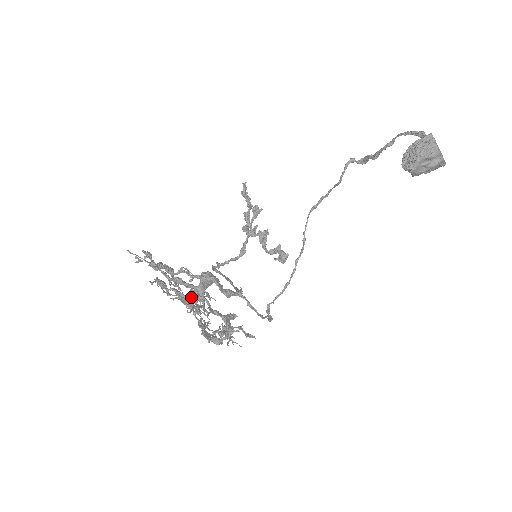
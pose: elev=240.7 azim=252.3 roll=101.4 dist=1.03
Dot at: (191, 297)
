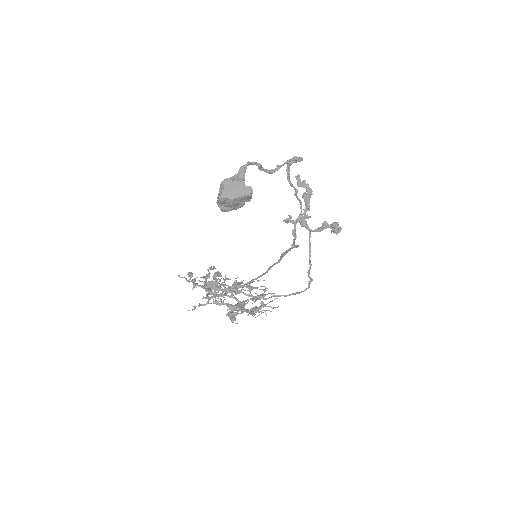
Dot at: occluded
